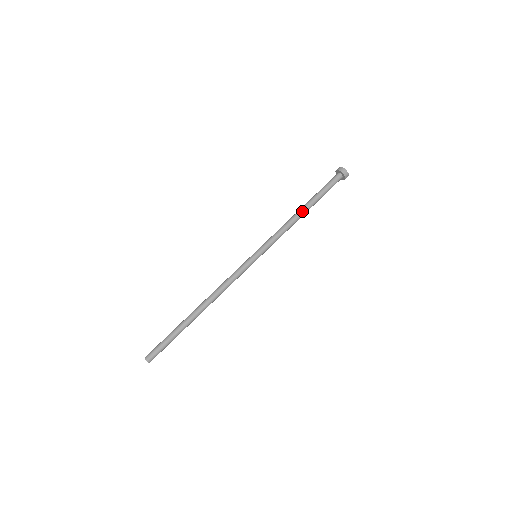
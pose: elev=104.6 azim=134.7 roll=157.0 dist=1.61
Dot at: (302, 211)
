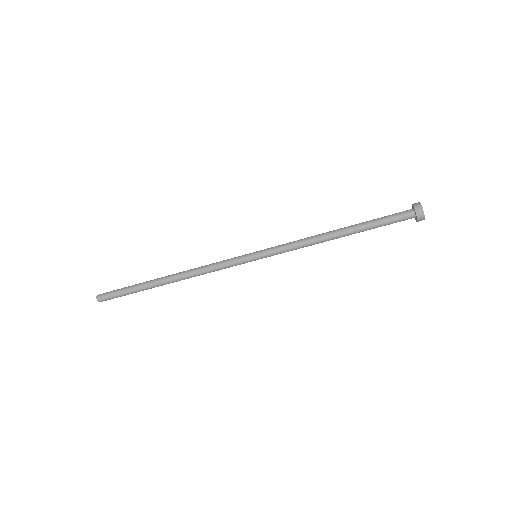
Dot at: (337, 235)
